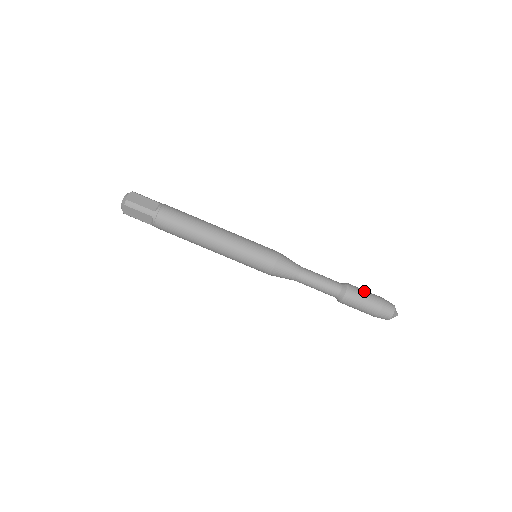
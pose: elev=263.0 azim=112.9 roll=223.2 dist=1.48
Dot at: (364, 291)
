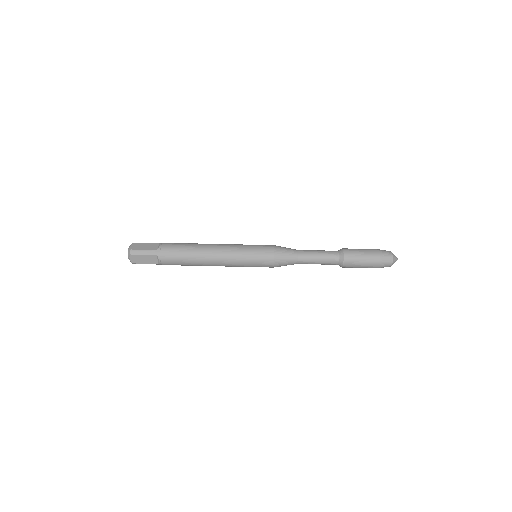
Dot at: (359, 249)
